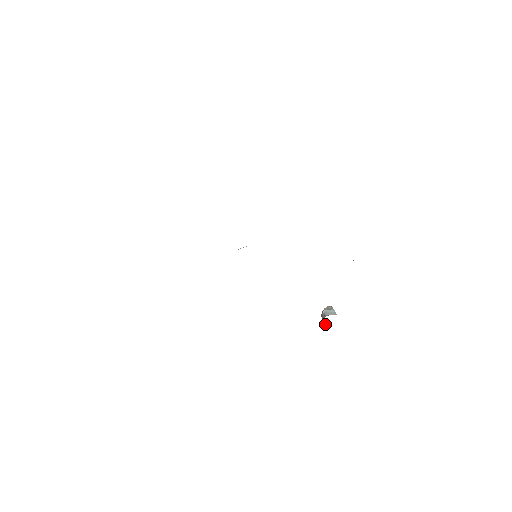
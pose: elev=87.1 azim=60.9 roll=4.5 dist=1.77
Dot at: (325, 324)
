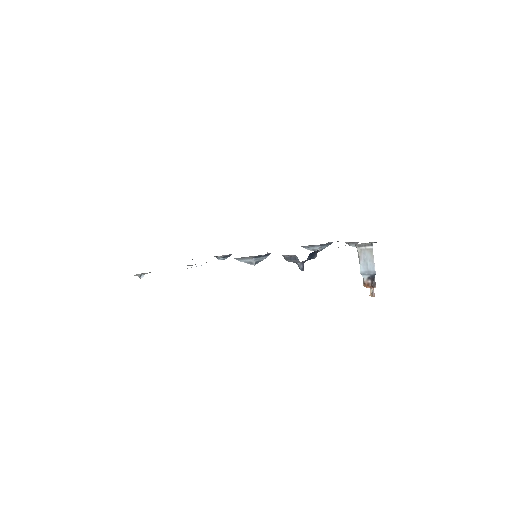
Dot at: (367, 257)
